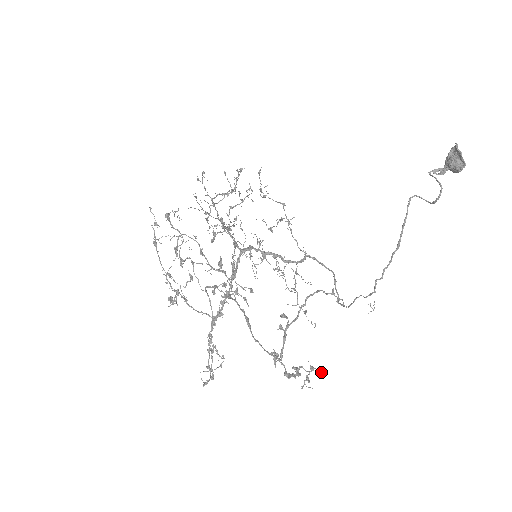
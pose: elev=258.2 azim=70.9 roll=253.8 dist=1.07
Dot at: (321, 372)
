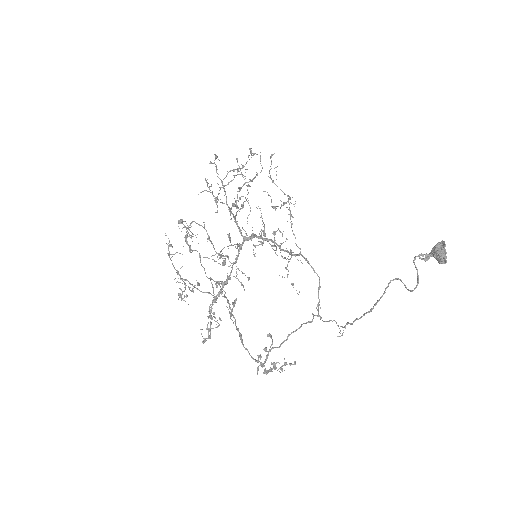
Dot at: (292, 364)
